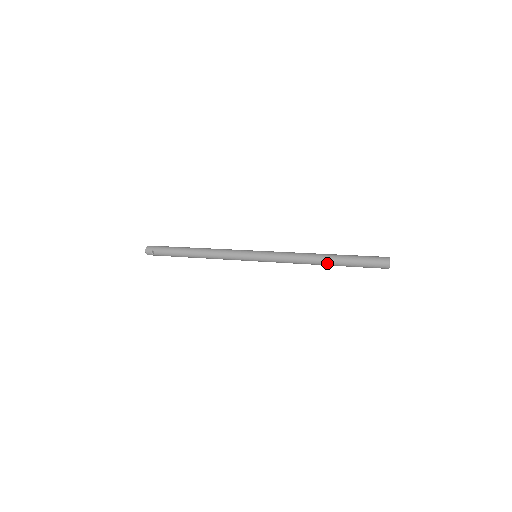
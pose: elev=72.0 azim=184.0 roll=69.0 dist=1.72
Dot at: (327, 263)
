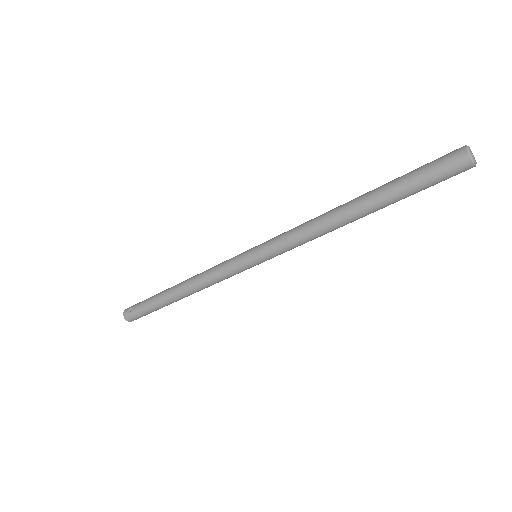
Dot at: (358, 204)
